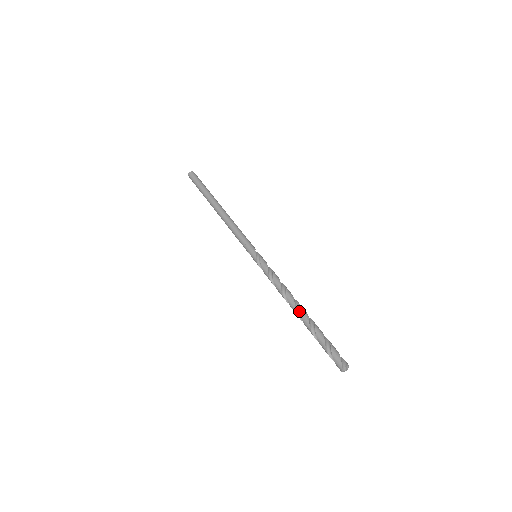
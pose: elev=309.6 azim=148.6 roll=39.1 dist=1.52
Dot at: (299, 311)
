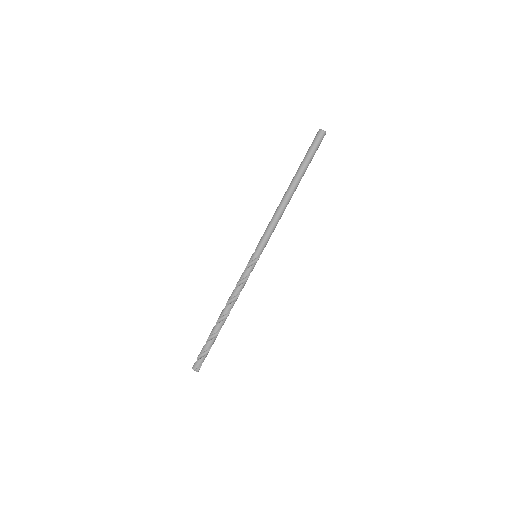
Dot at: (222, 319)
